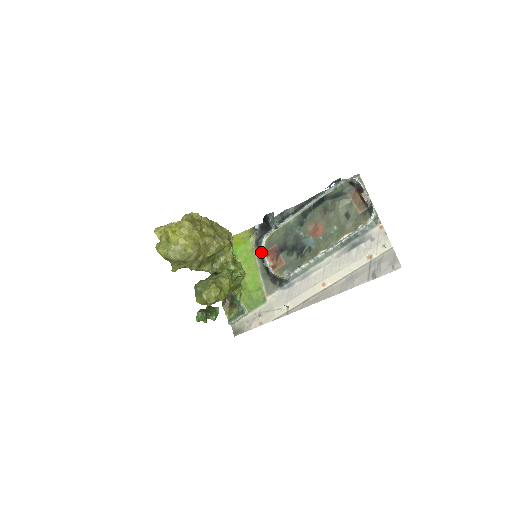
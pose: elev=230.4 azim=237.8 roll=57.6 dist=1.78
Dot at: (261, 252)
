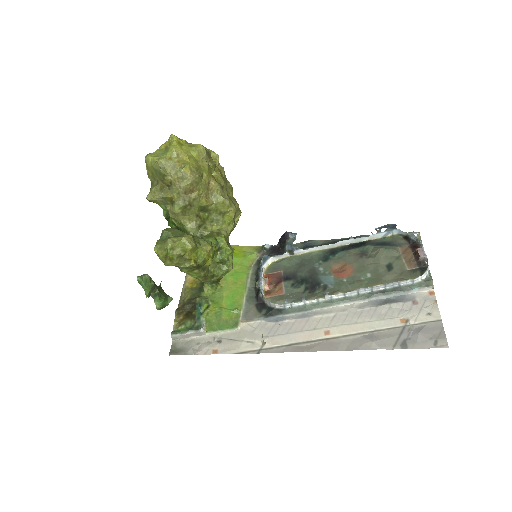
Dot at: (260, 269)
